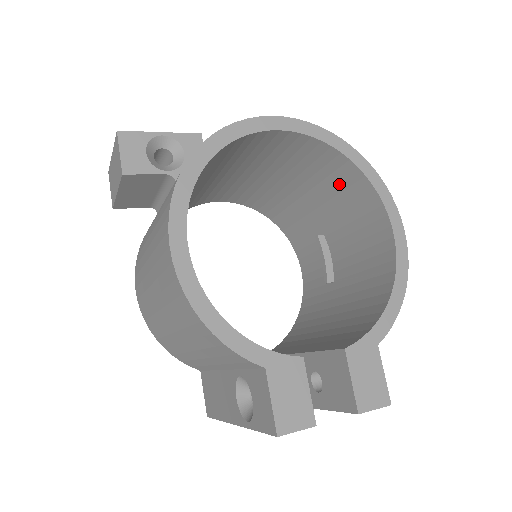
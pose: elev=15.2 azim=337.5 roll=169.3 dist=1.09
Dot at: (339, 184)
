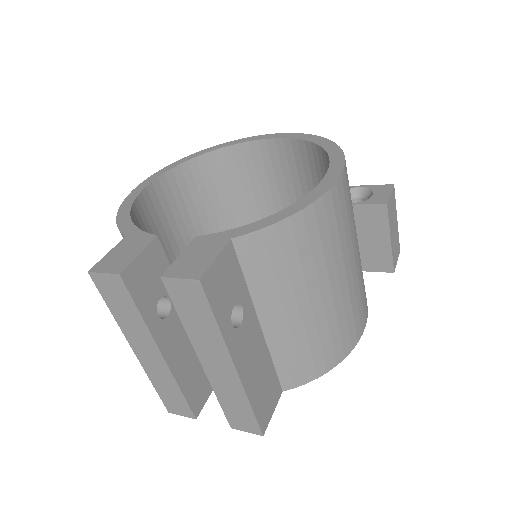
Dot at: occluded
